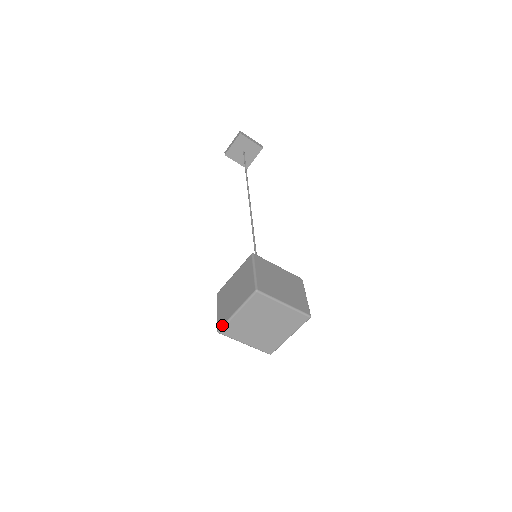
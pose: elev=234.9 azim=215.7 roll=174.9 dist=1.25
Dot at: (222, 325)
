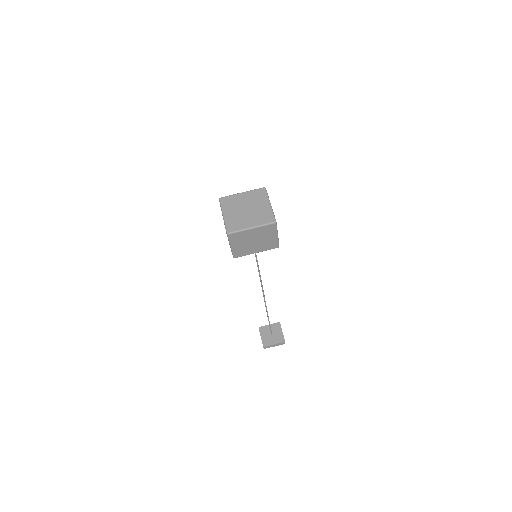
Dot at: (226, 196)
